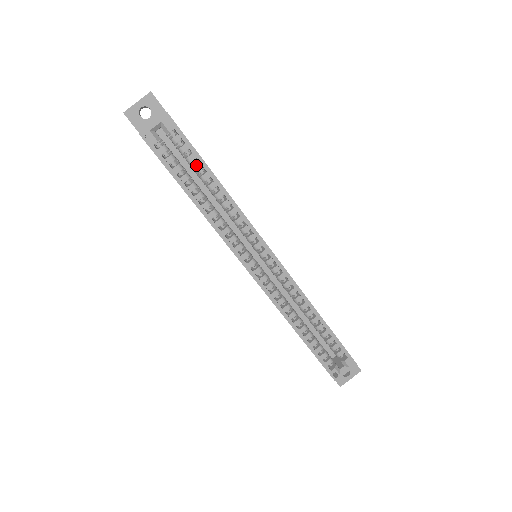
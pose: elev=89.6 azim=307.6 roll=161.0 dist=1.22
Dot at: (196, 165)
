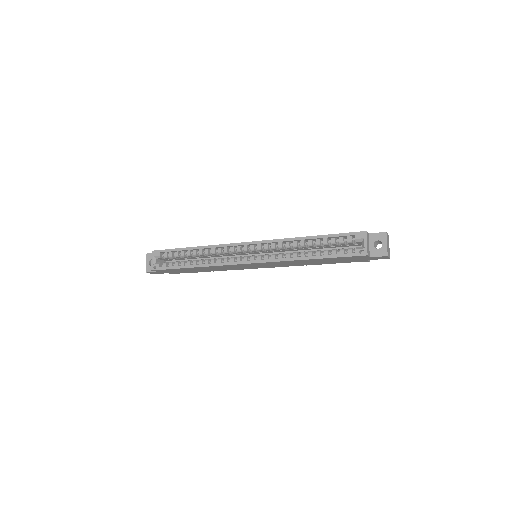
Dot at: (181, 254)
